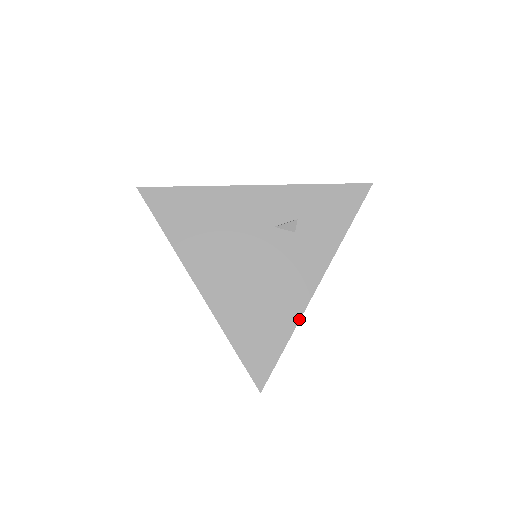
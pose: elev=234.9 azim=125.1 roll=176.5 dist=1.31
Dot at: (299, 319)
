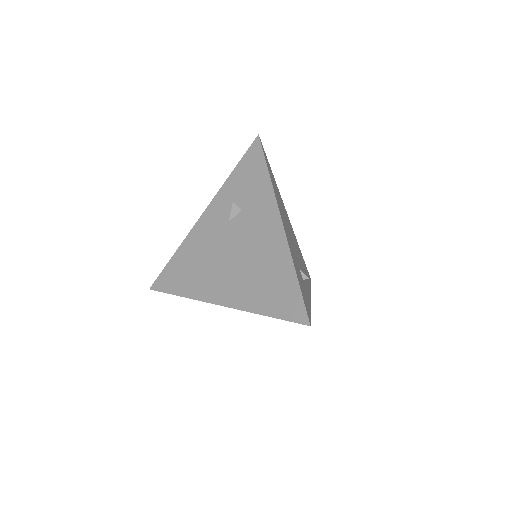
Dot at: (289, 252)
